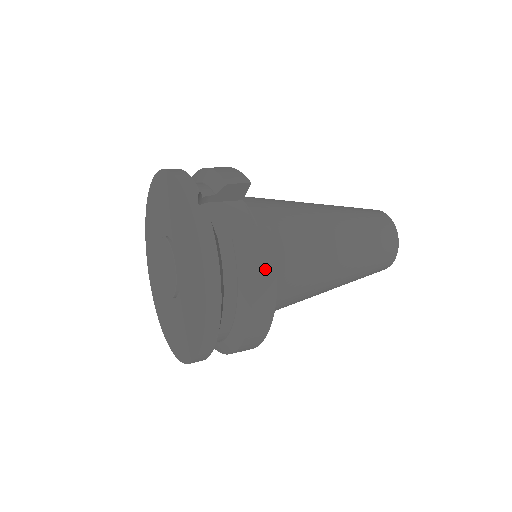
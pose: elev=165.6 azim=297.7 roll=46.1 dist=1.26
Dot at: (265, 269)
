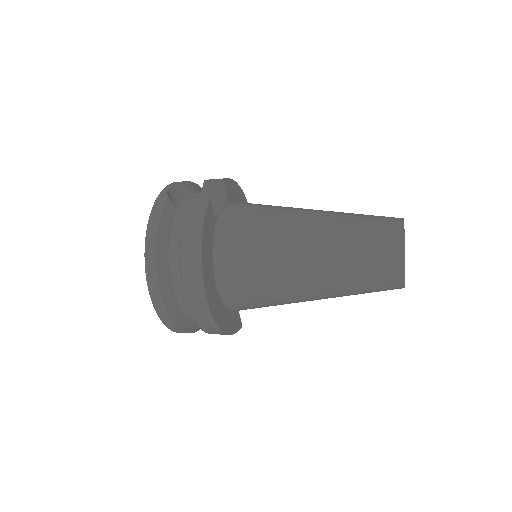
Dot at: (193, 227)
